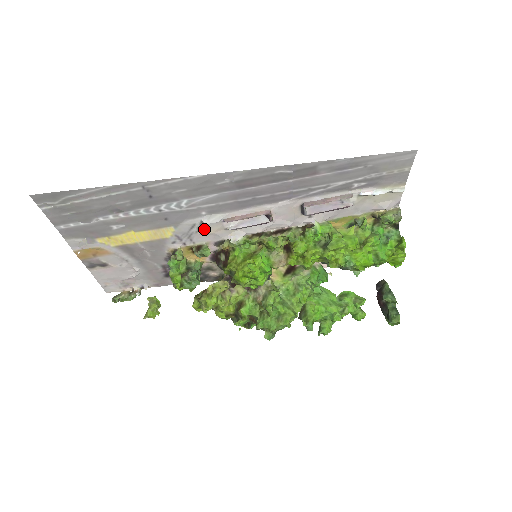
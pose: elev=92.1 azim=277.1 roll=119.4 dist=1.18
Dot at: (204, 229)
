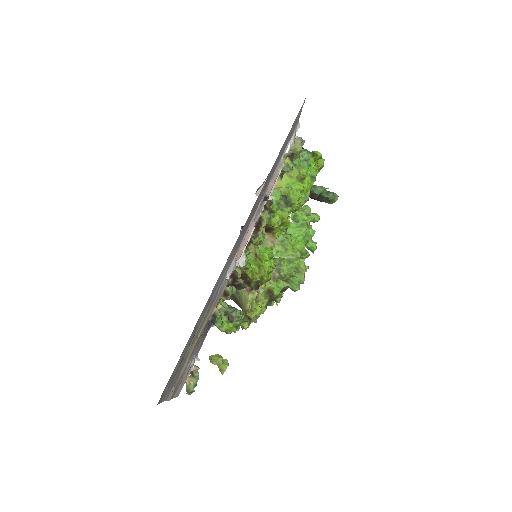
Dot at: (227, 280)
